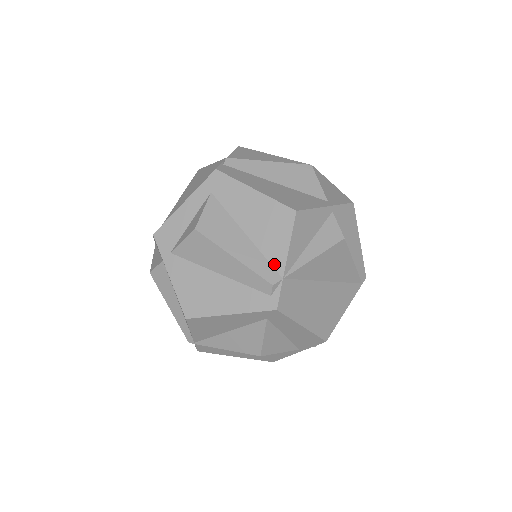
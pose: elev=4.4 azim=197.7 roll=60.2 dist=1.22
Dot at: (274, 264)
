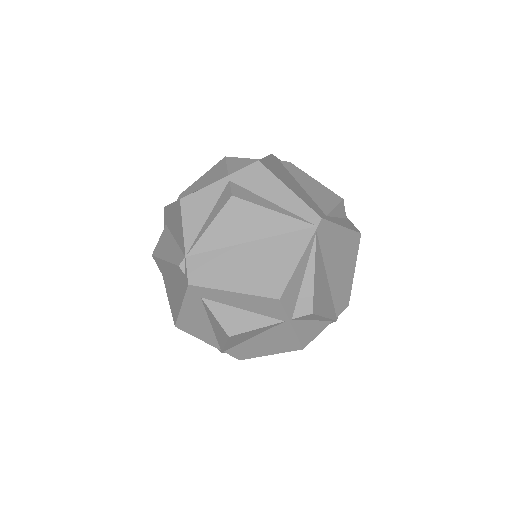
Dot at: (182, 249)
